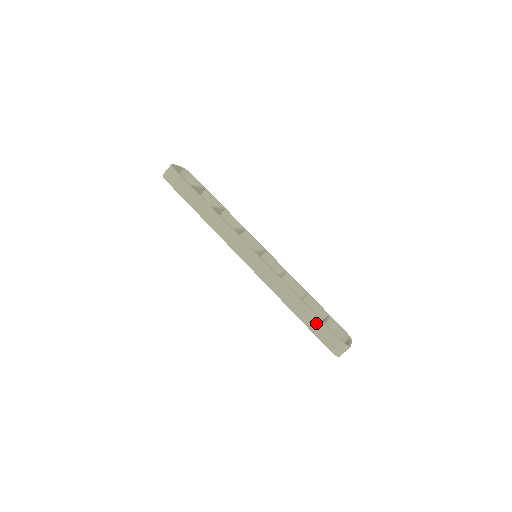
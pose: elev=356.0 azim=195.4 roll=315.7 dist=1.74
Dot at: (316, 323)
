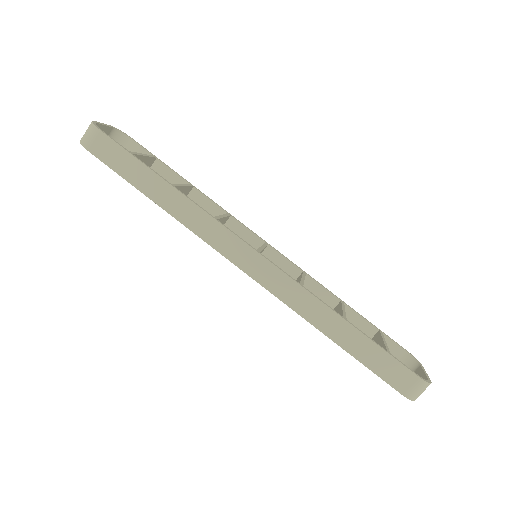
Dot at: (374, 354)
